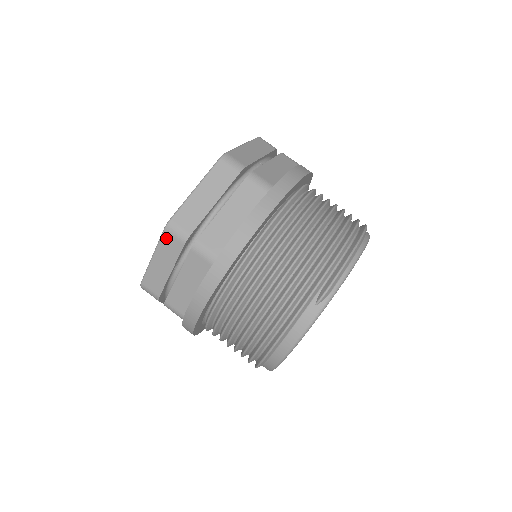
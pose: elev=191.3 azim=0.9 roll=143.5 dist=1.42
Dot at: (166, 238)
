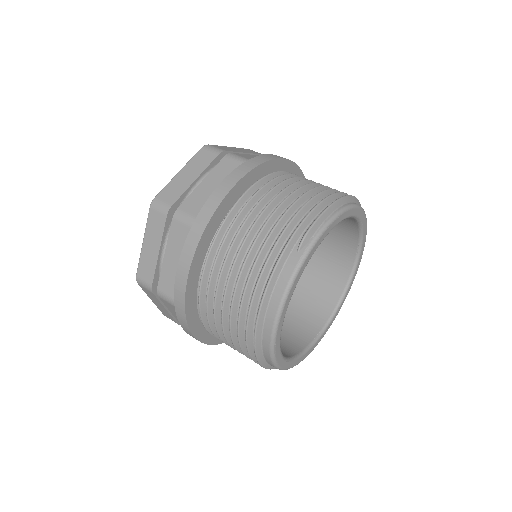
Dot at: (152, 216)
